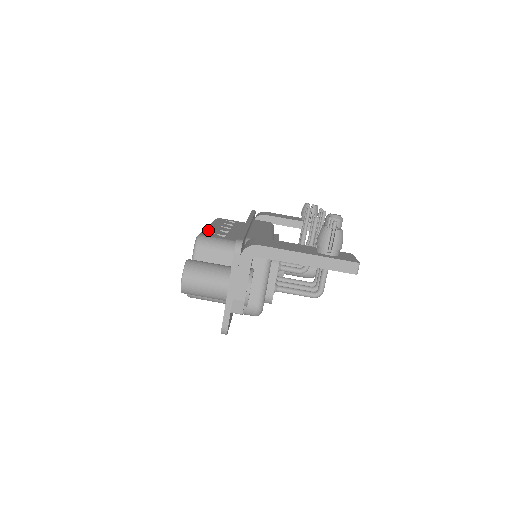
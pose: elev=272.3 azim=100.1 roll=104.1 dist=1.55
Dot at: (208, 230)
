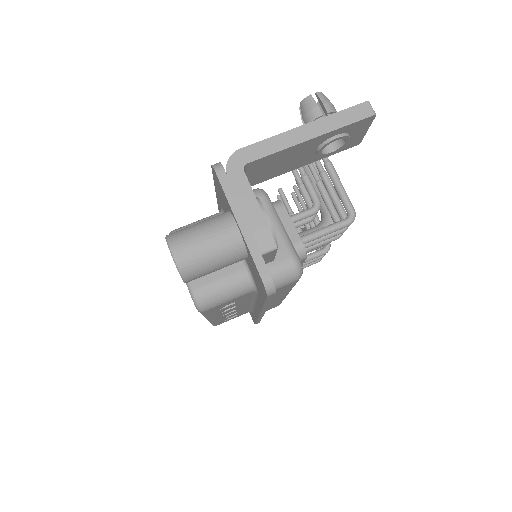
Dot at: occluded
